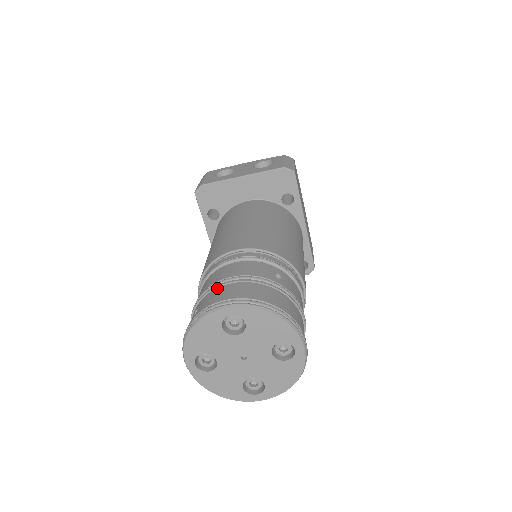
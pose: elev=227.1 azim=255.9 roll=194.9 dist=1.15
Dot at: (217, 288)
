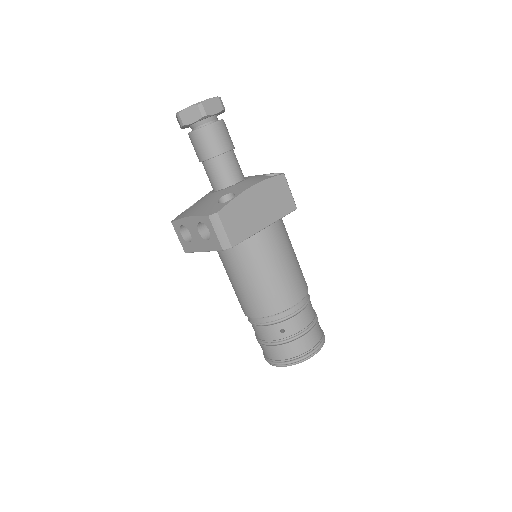
Dot at: (261, 345)
